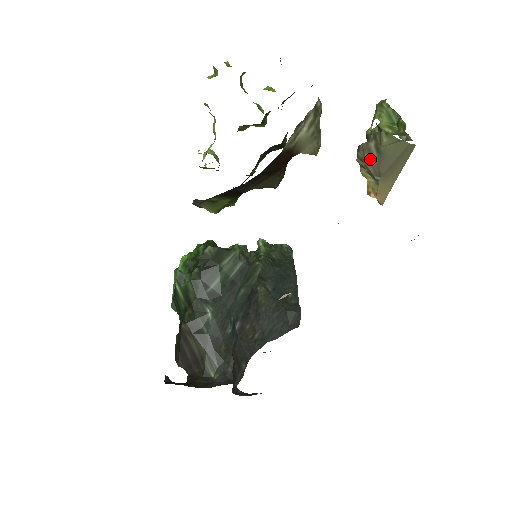
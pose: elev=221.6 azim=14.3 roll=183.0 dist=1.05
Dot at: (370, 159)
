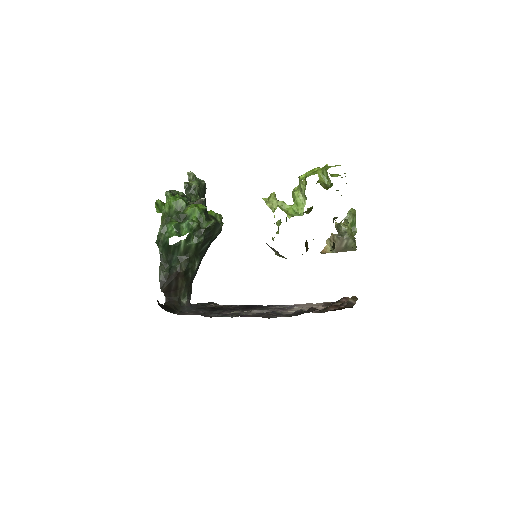
Dot at: (339, 245)
